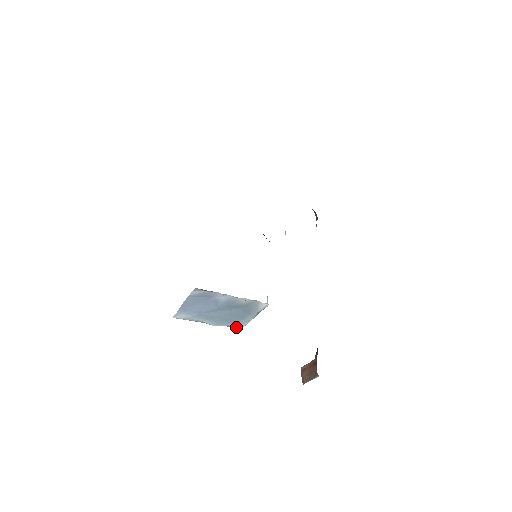
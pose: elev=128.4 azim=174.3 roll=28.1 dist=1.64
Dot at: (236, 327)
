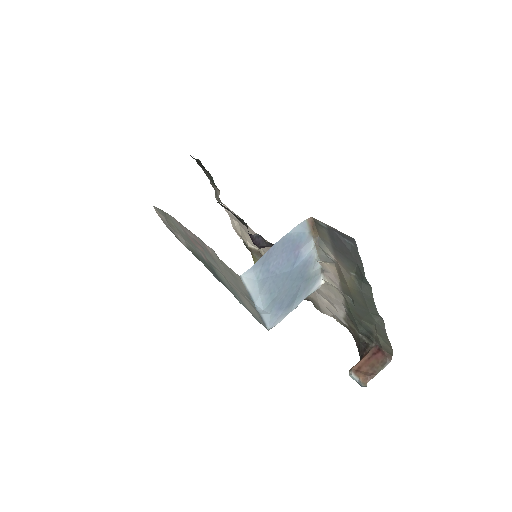
Dot at: (269, 325)
